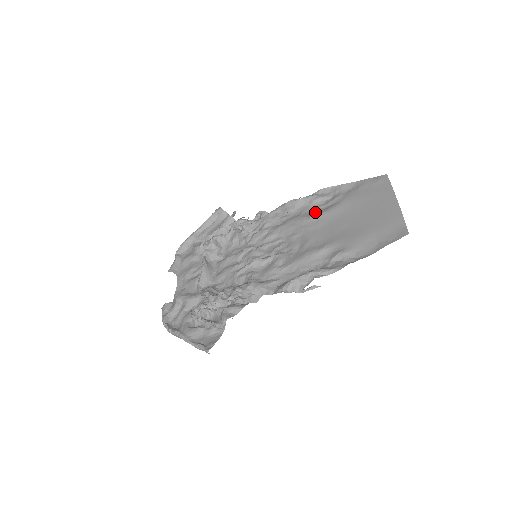
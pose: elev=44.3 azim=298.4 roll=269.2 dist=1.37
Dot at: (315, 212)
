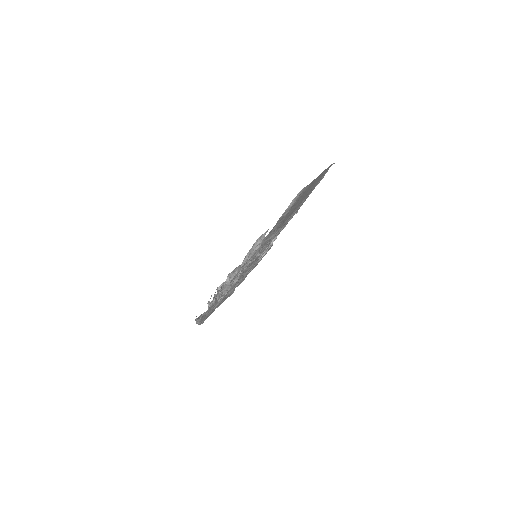
Dot at: occluded
